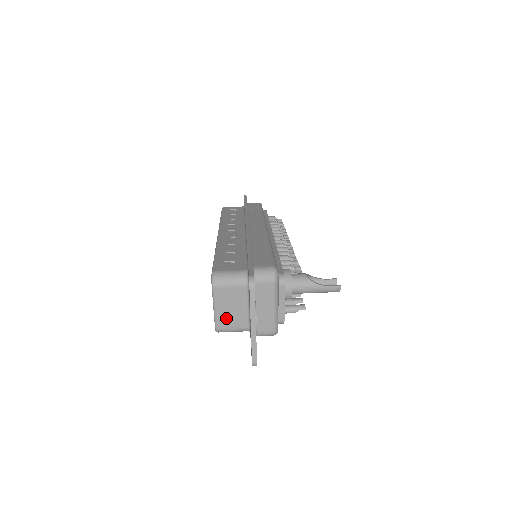
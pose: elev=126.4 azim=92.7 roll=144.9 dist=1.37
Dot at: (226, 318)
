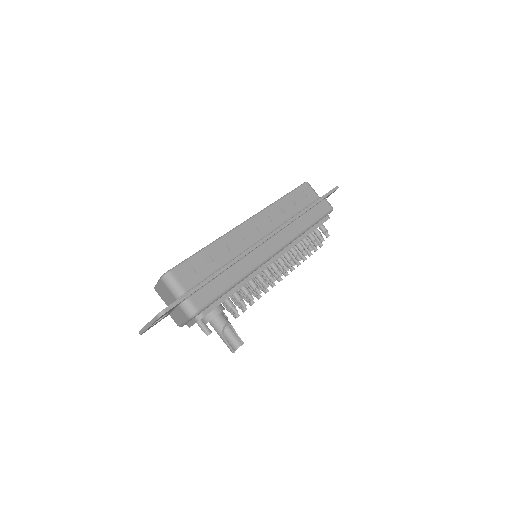
Dot at: (161, 292)
